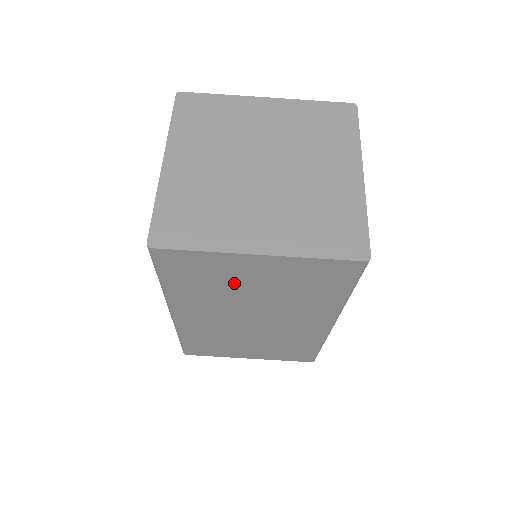
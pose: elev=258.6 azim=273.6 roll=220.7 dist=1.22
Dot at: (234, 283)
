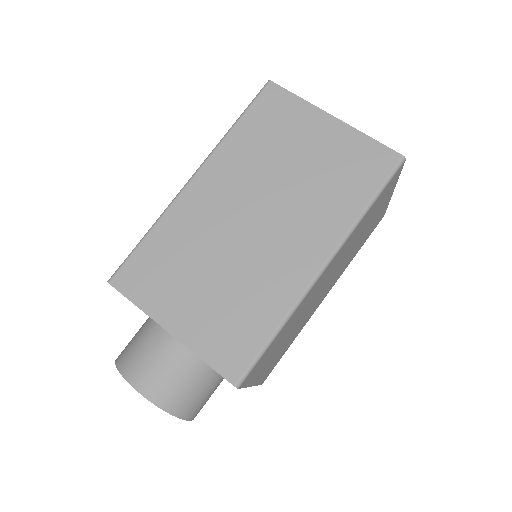
Dot at: (289, 146)
